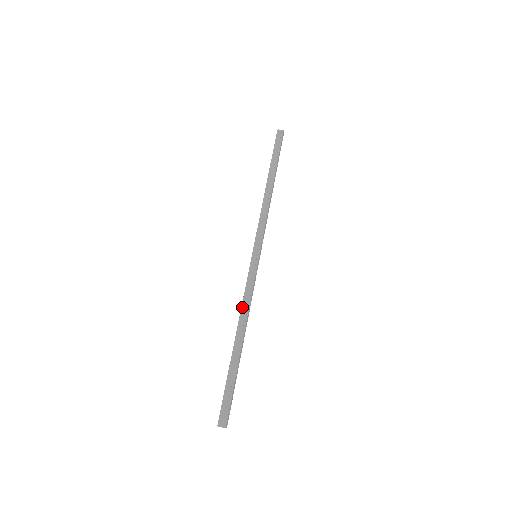
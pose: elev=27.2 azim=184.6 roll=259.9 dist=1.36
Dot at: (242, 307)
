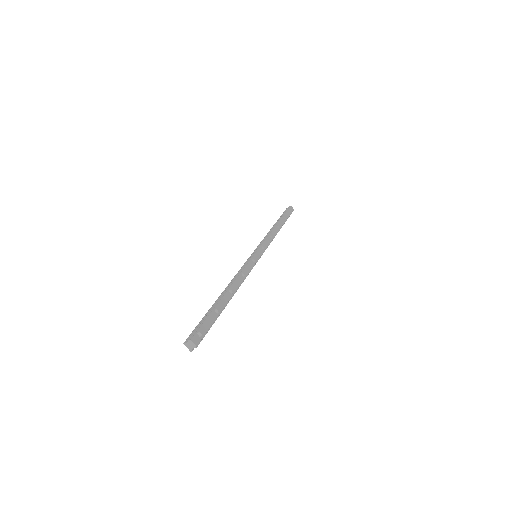
Dot at: (233, 278)
